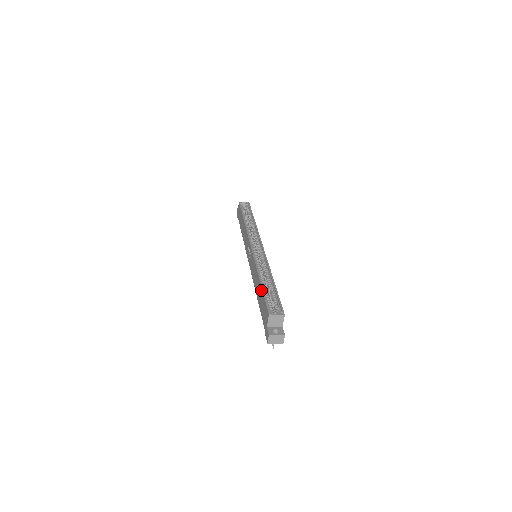
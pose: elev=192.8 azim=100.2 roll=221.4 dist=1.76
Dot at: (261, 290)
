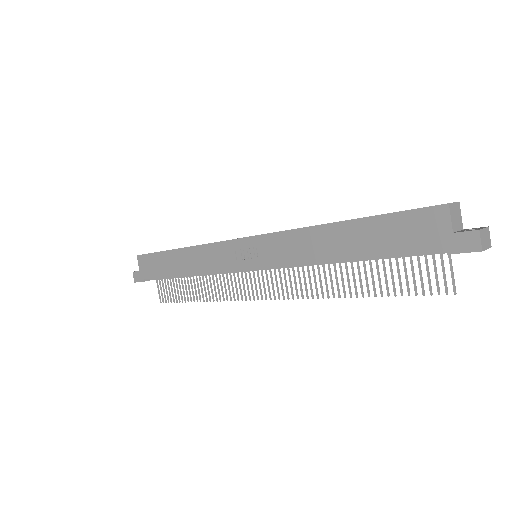
Dot at: (365, 222)
